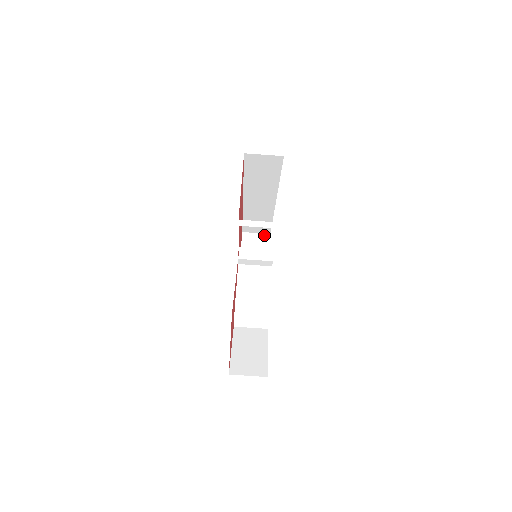
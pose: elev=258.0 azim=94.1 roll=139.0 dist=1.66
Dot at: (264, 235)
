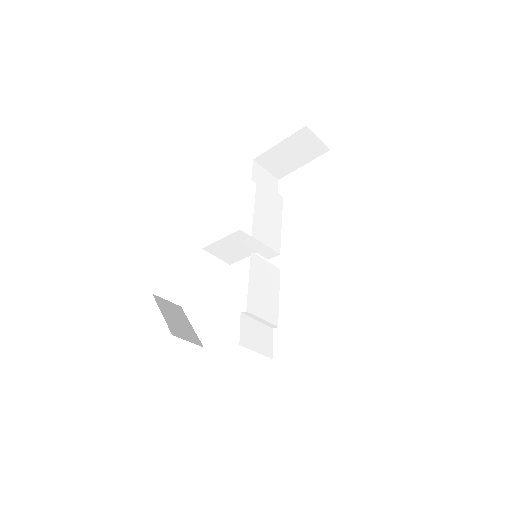
Dot at: (323, 146)
